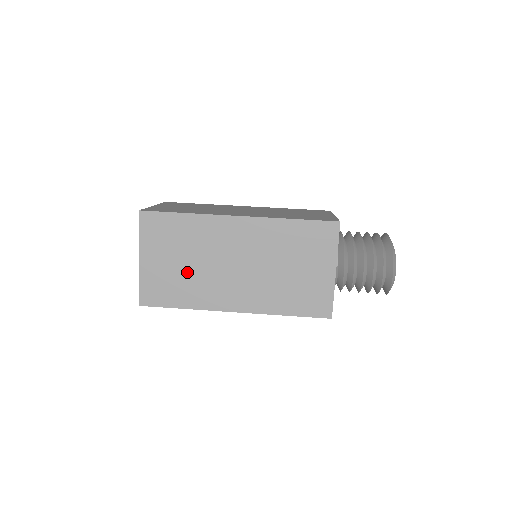
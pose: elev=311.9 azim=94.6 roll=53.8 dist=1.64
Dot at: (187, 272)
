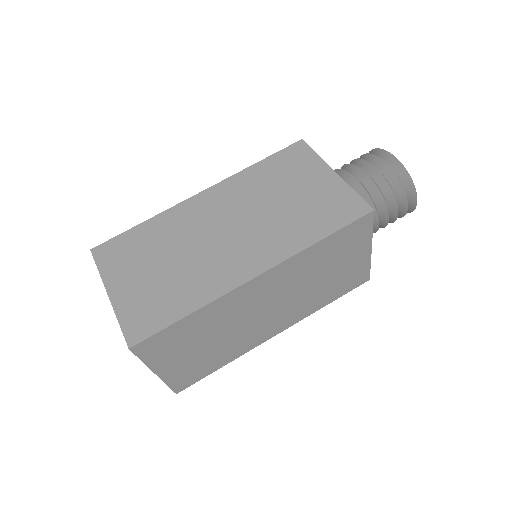
Dot at: (216, 346)
